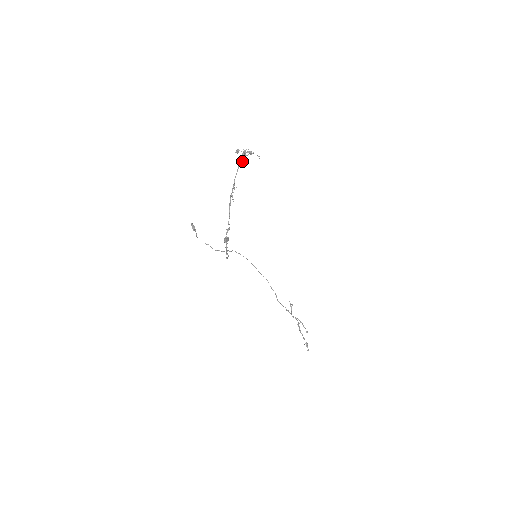
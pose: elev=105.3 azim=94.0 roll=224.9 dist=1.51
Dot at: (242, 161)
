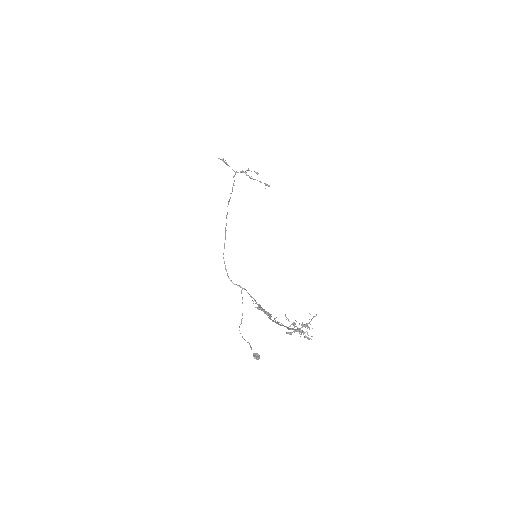
Dot at: occluded
